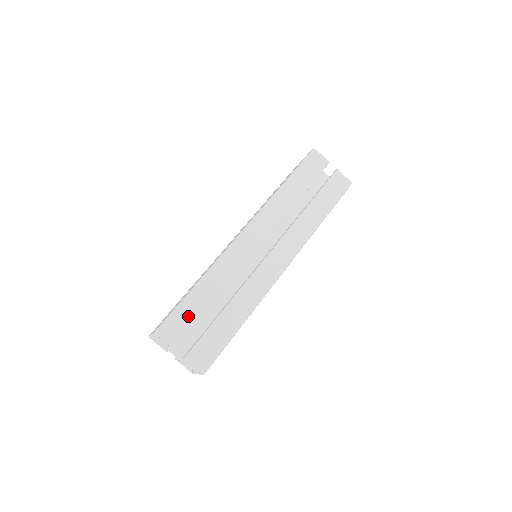
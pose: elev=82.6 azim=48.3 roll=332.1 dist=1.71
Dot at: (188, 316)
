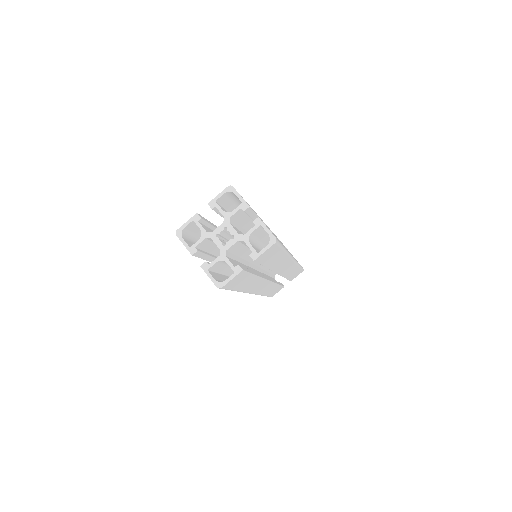
Dot at: occluded
